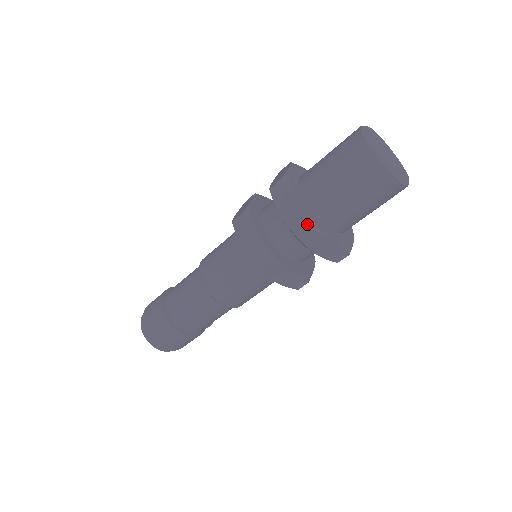
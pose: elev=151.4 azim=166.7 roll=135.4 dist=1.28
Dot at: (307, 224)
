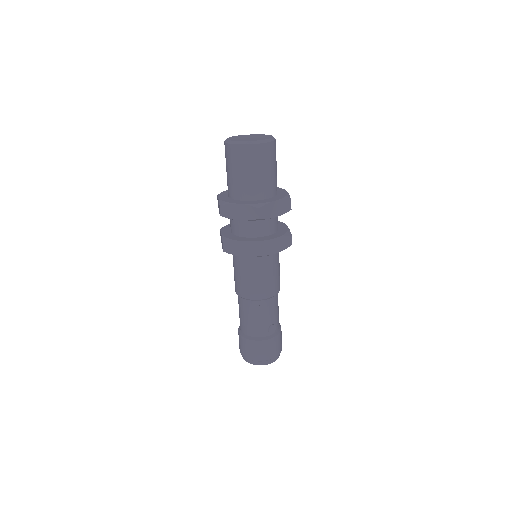
Dot at: (219, 204)
